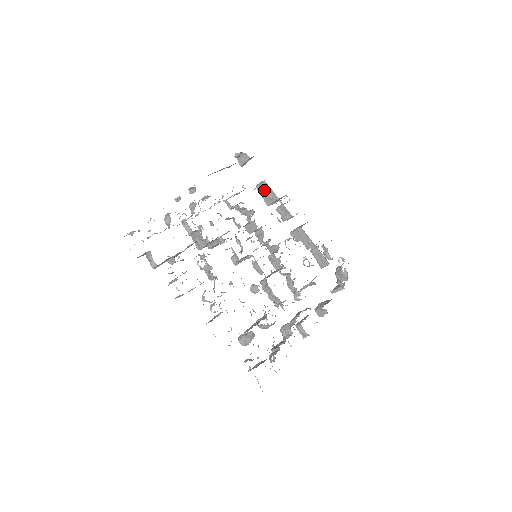
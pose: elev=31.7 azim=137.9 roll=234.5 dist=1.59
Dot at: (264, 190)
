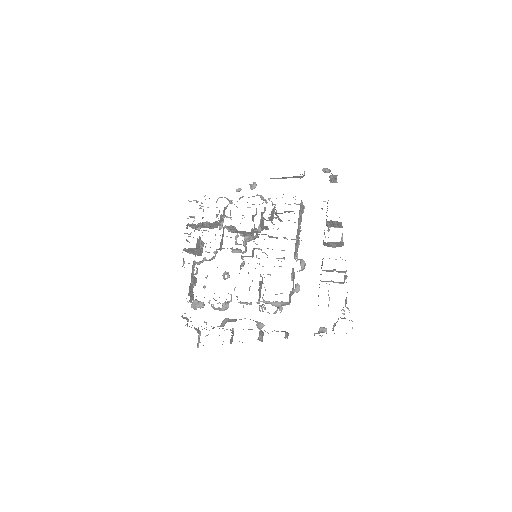
Dot at: occluded
